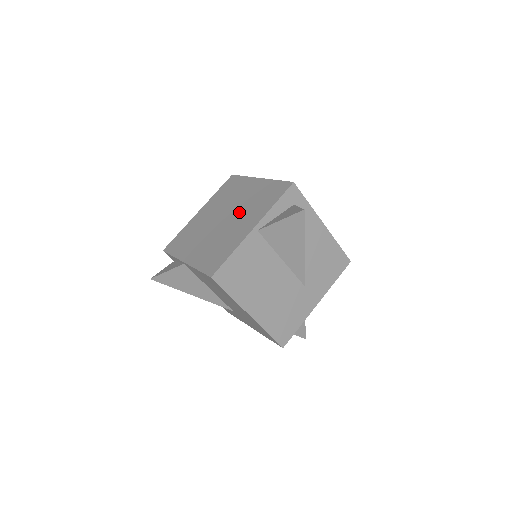
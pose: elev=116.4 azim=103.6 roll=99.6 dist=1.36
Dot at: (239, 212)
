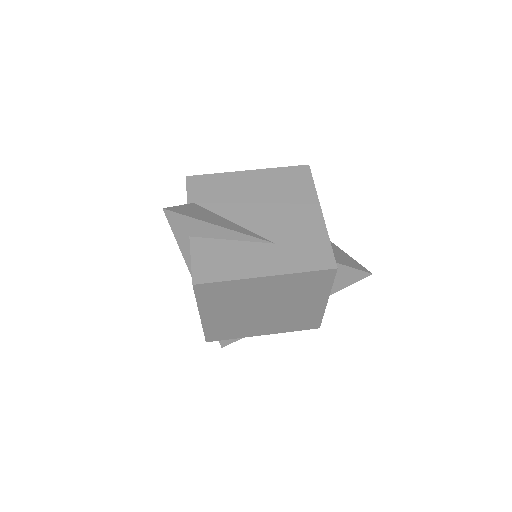
Dot at: (284, 302)
